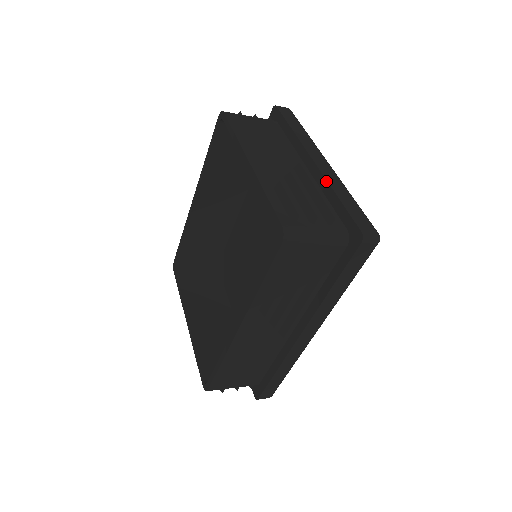
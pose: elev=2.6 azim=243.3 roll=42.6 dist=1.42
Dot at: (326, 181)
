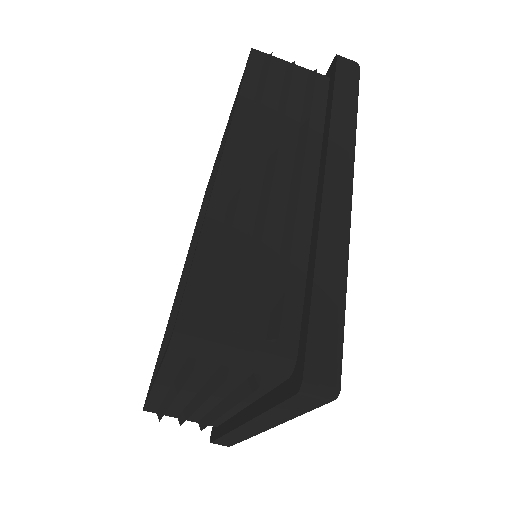
Dot at: occluded
